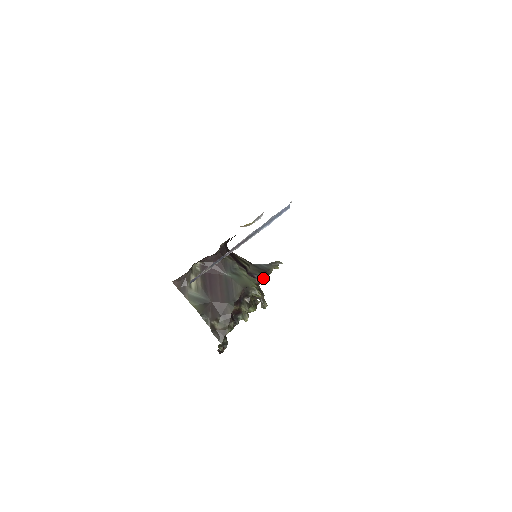
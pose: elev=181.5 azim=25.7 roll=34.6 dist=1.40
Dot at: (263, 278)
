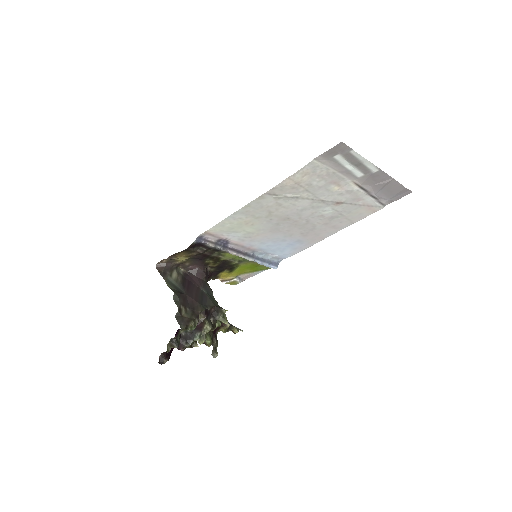
Dot at: occluded
